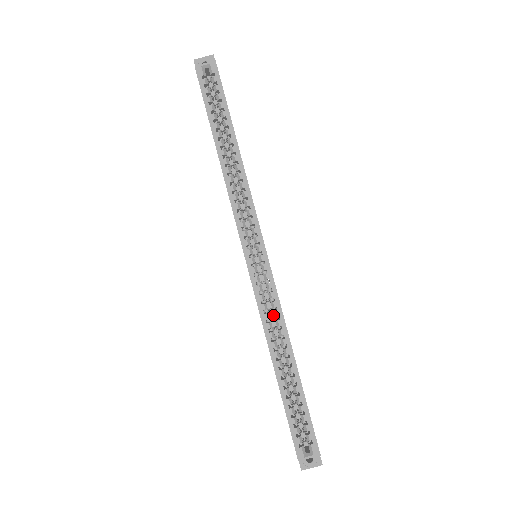
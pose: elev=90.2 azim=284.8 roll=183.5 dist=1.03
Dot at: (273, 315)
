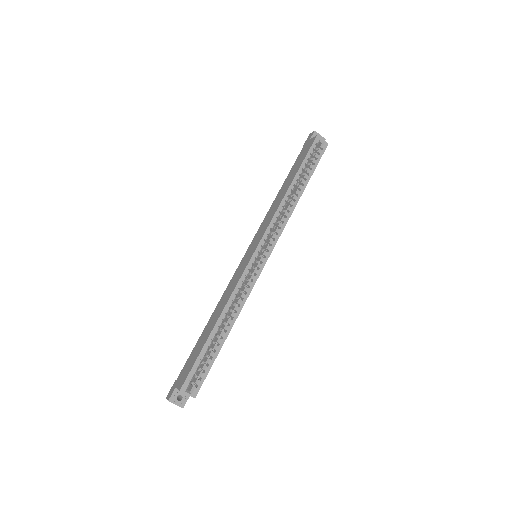
Dot at: occluded
